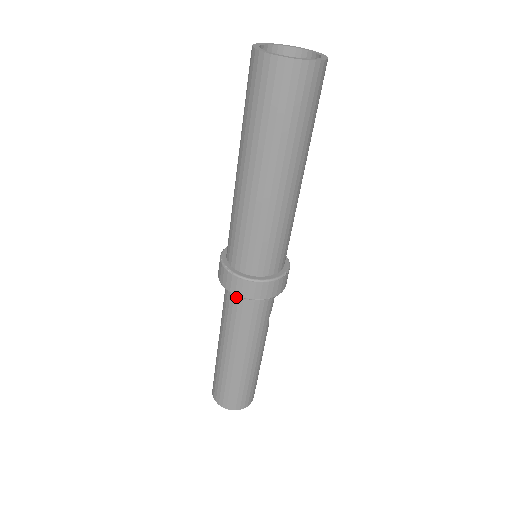
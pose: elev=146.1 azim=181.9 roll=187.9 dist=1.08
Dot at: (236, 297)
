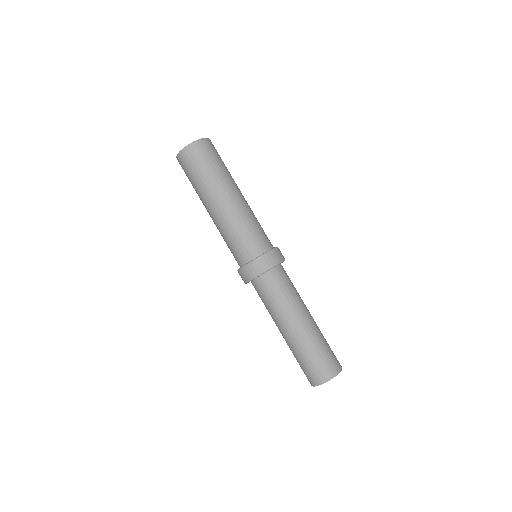
Dot at: (267, 278)
